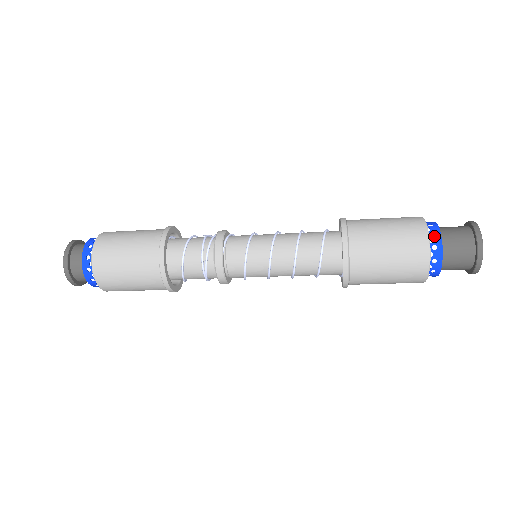
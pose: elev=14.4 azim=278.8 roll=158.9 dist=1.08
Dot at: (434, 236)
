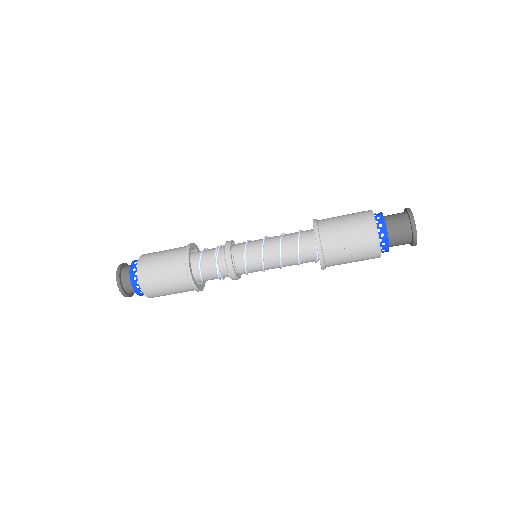
Dot at: occluded
